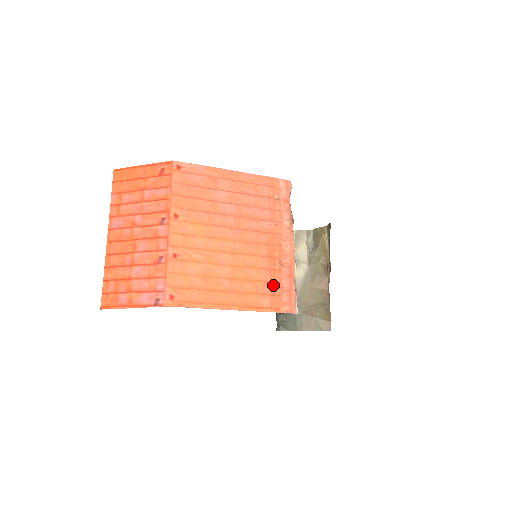
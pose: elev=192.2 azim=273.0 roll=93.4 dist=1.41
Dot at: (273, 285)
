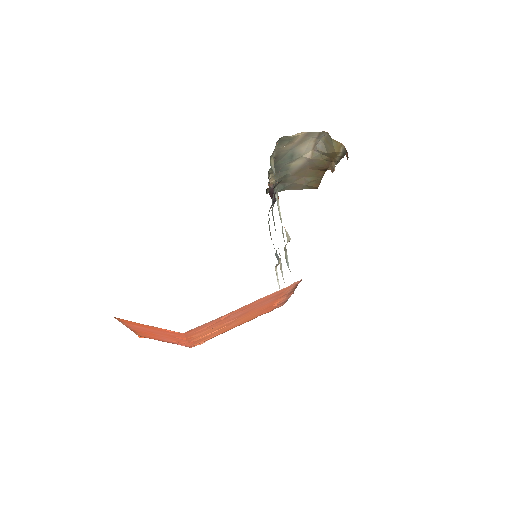
Dot at: (270, 309)
